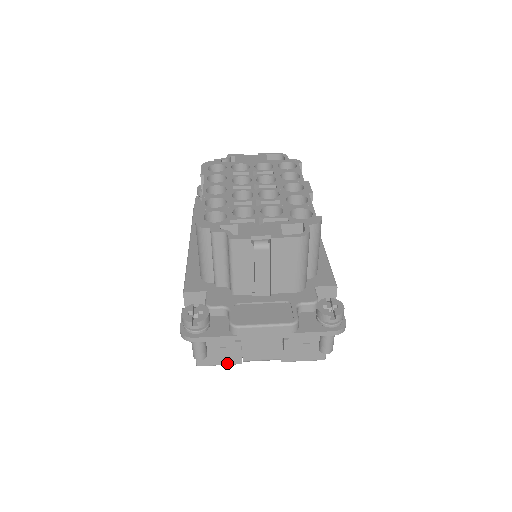
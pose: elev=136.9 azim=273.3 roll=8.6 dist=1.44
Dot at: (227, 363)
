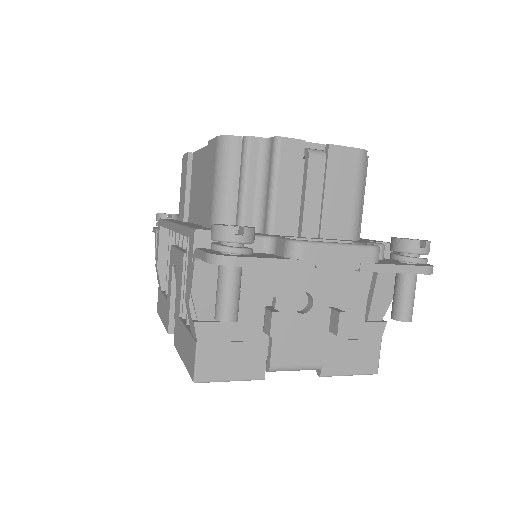
Dot at: (243, 376)
